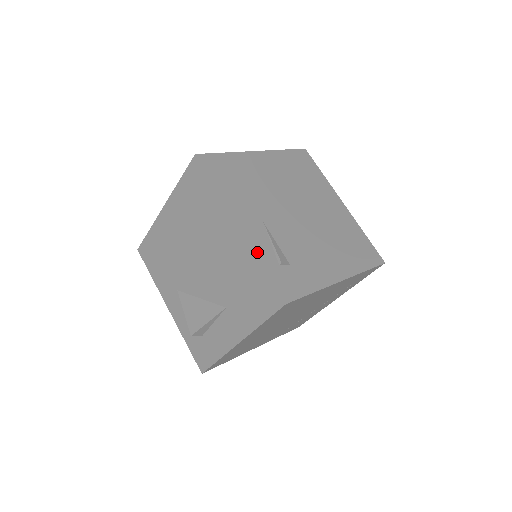
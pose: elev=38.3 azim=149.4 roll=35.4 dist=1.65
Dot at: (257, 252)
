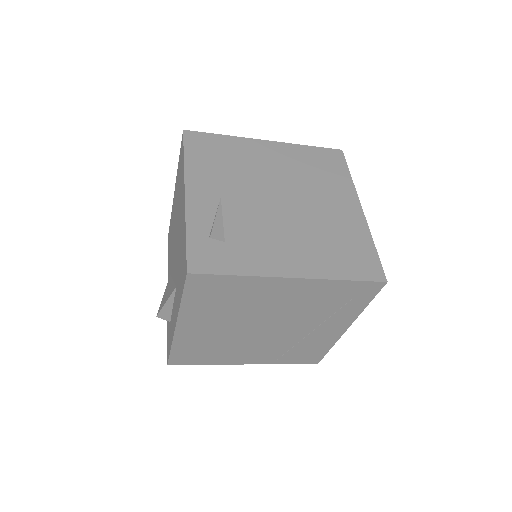
Dot at: (189, 219)
